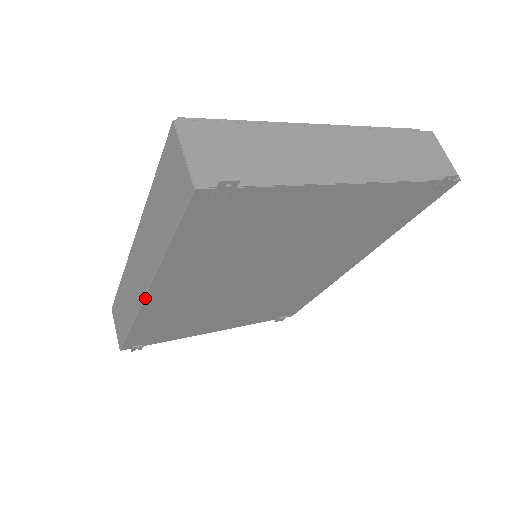
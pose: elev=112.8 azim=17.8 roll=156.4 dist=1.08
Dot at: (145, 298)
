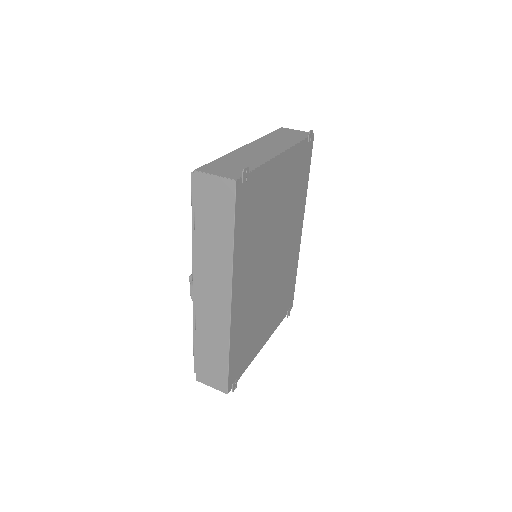
Dot at: (231, 306)
